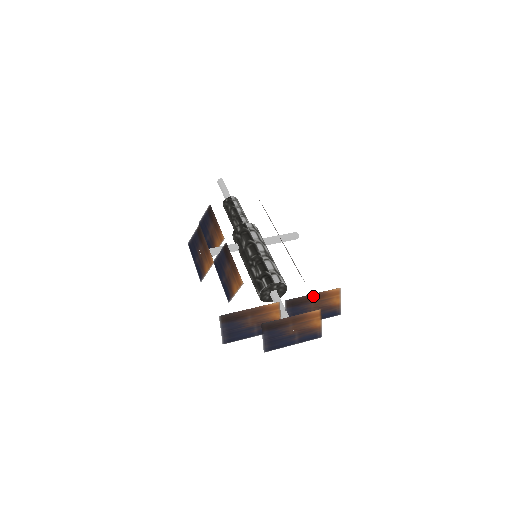
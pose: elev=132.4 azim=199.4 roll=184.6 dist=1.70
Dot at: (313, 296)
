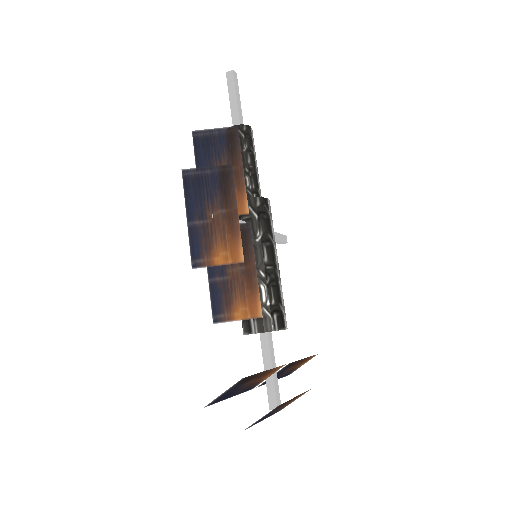
Dot at: (302, 360)
